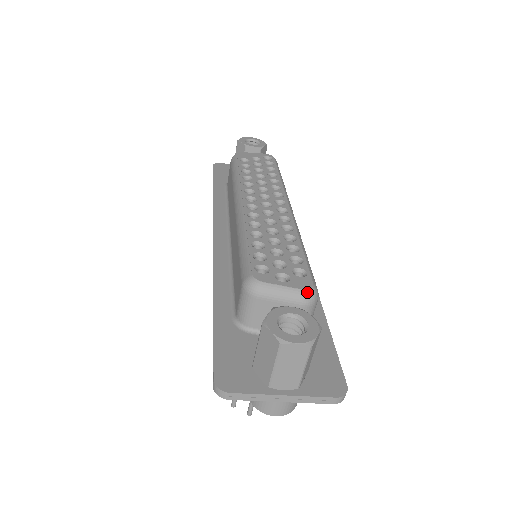
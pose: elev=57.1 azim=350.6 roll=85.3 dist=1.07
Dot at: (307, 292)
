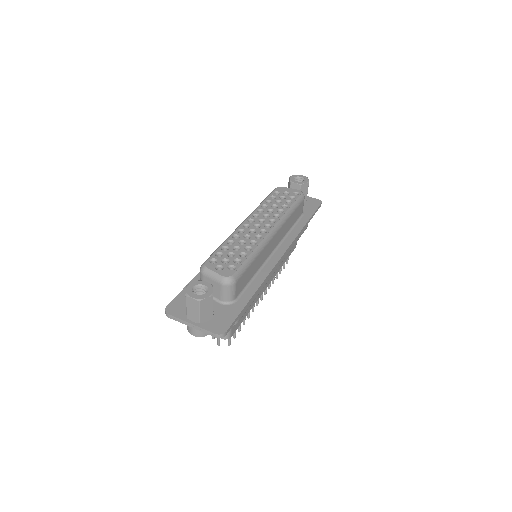
Dot at: (225, 278)
